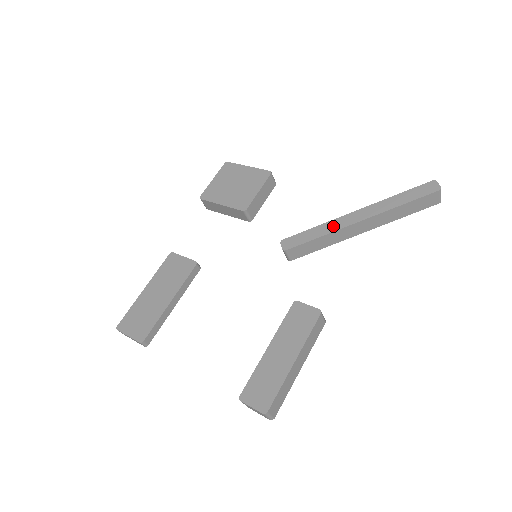
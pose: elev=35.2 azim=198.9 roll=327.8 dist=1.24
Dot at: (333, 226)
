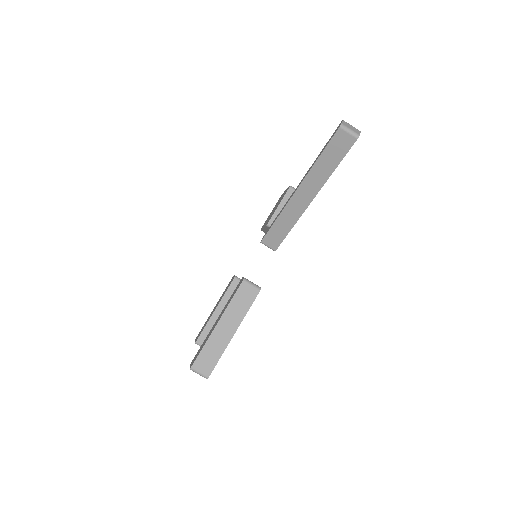
Dot at: (284, 206)
